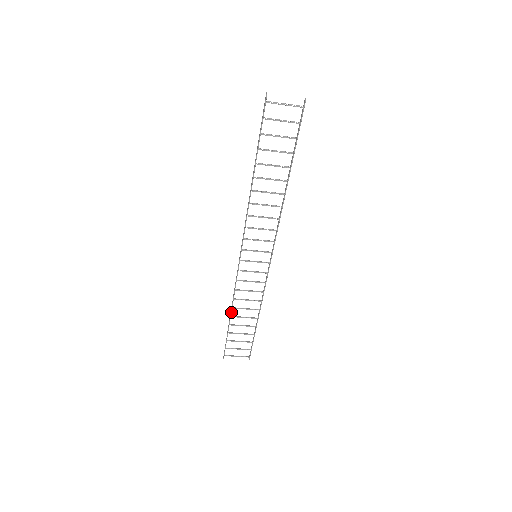
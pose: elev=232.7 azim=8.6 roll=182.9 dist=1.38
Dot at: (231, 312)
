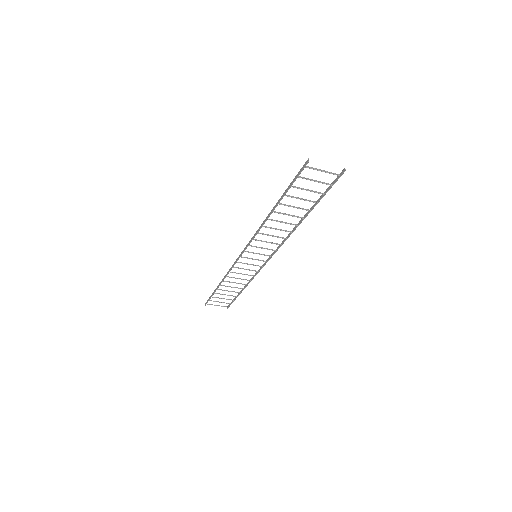
Dot at: occluded
